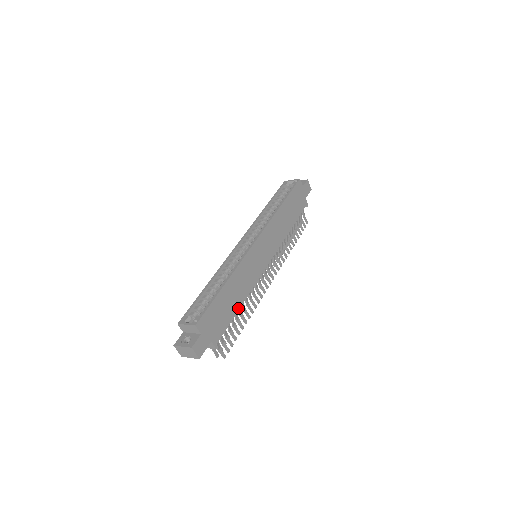
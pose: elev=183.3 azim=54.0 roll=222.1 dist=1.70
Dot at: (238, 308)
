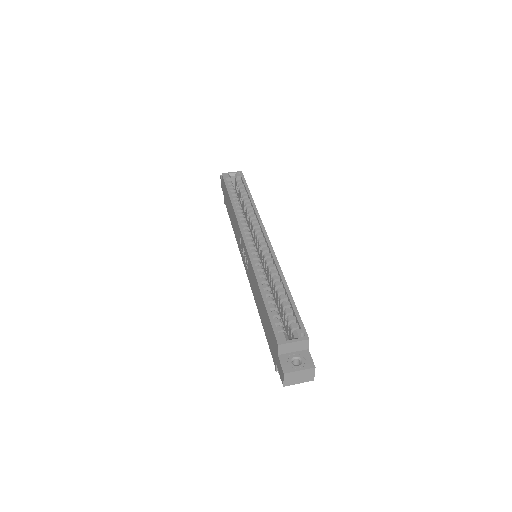
Dot at: occluded
